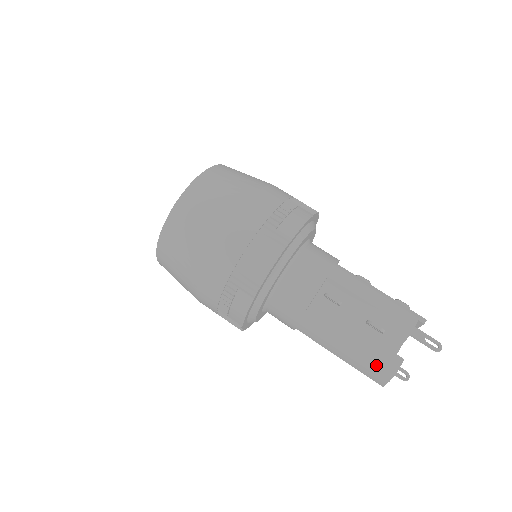
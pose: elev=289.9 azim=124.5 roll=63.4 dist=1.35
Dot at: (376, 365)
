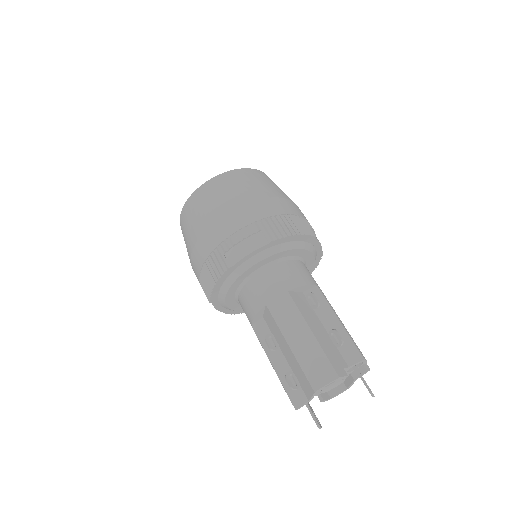
Dot at: (325, 362)
